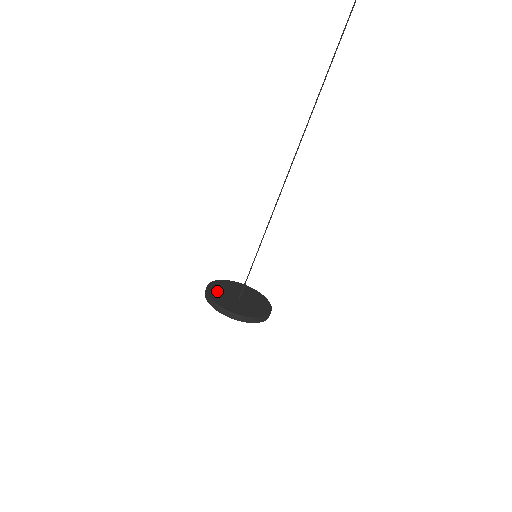
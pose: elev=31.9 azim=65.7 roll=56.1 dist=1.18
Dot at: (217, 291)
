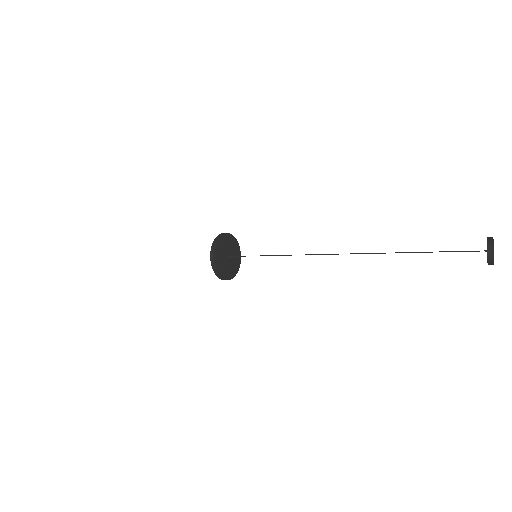
Dot at: (220, 246)
